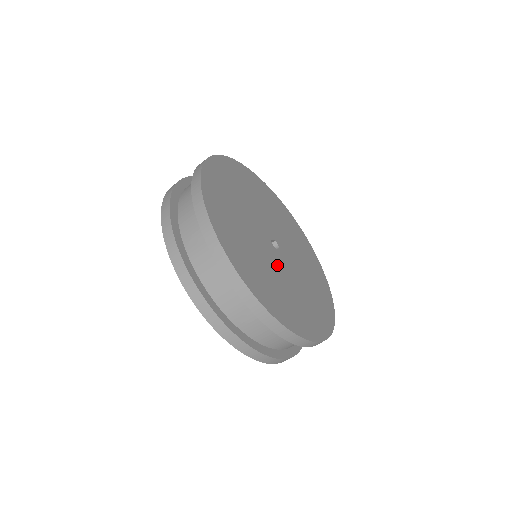
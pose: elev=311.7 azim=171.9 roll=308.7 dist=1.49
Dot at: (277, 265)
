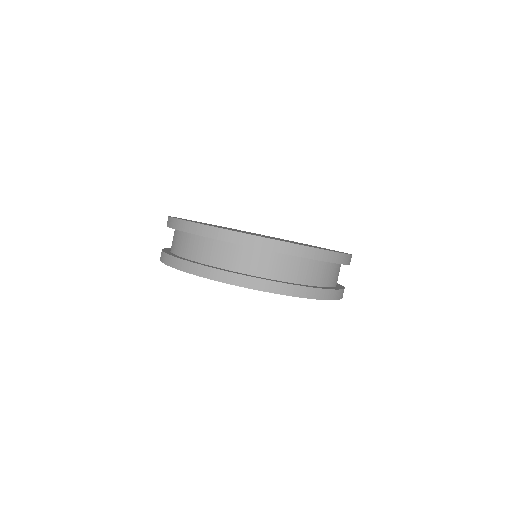
Dot at: (241, 231)
